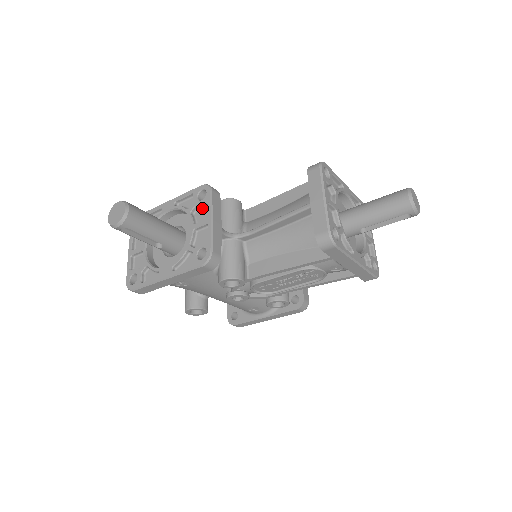
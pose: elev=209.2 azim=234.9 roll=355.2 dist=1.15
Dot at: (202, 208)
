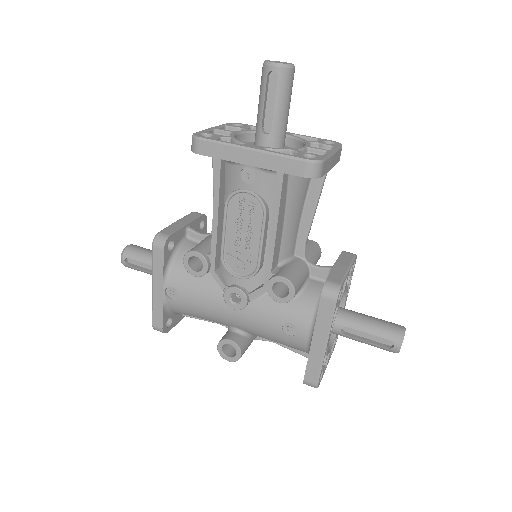
Dot at: occluded
